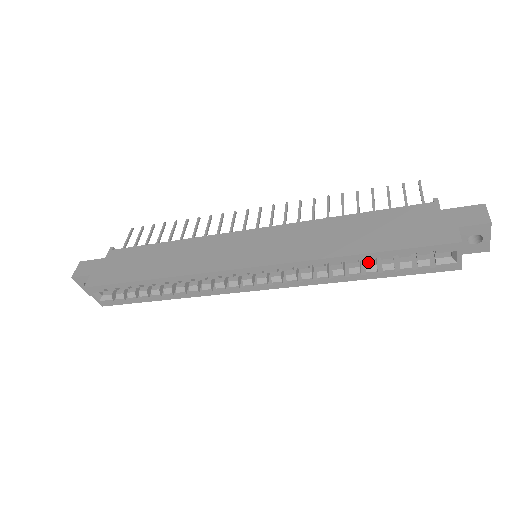
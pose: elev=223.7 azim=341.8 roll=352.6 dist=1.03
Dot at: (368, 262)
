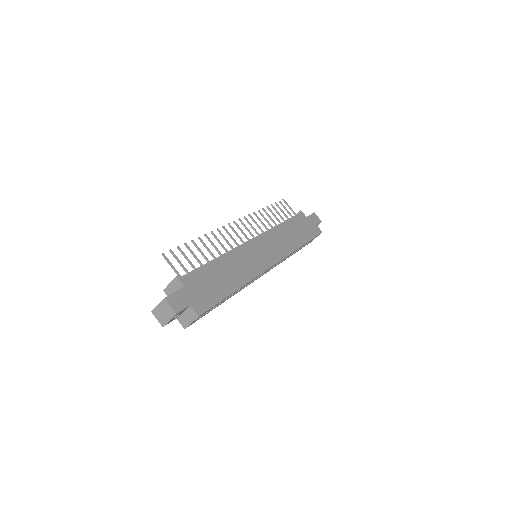
Dot at: occluded
